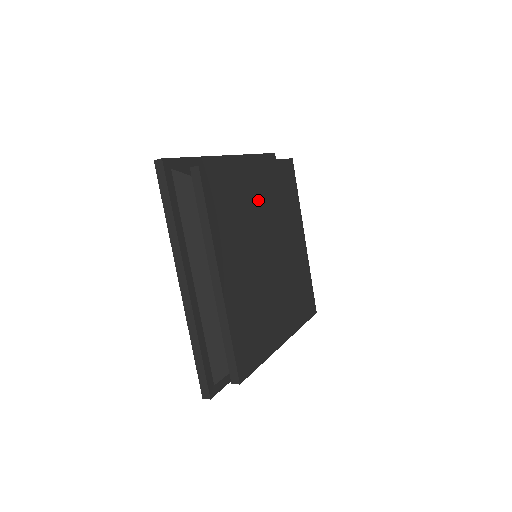
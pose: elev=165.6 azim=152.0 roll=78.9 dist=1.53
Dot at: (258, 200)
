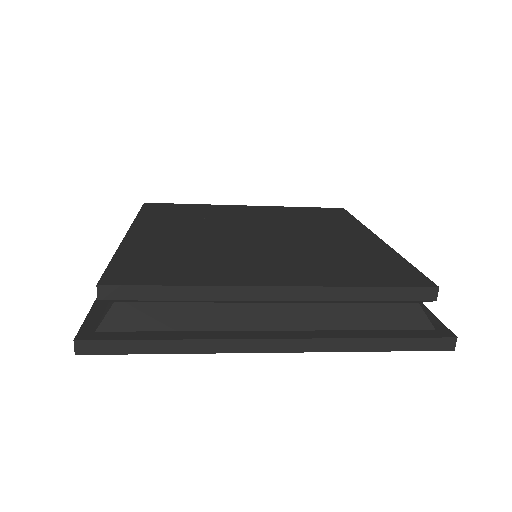
Dot at: (244, 216)
